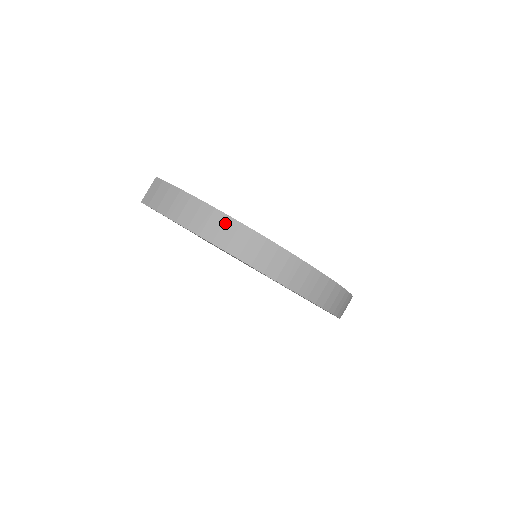
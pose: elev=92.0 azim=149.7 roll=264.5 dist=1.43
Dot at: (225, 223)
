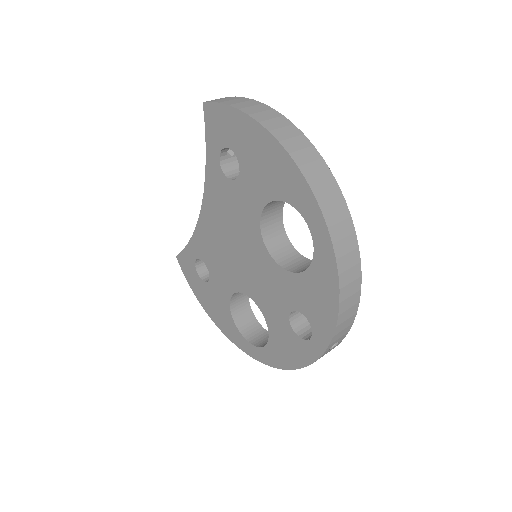
Dot at: (289, 127)
